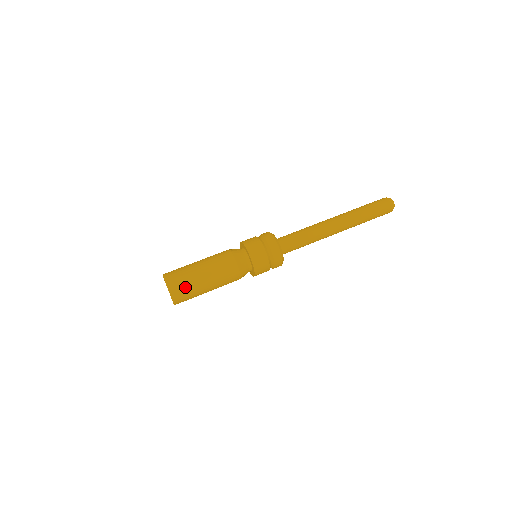
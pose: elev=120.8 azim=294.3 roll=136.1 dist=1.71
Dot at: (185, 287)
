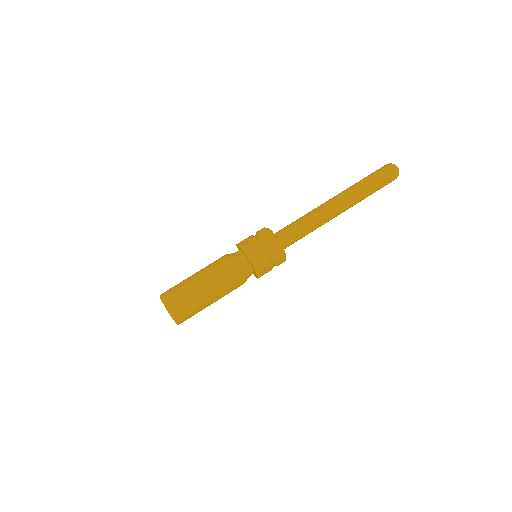
Dot at: (186, 307)
